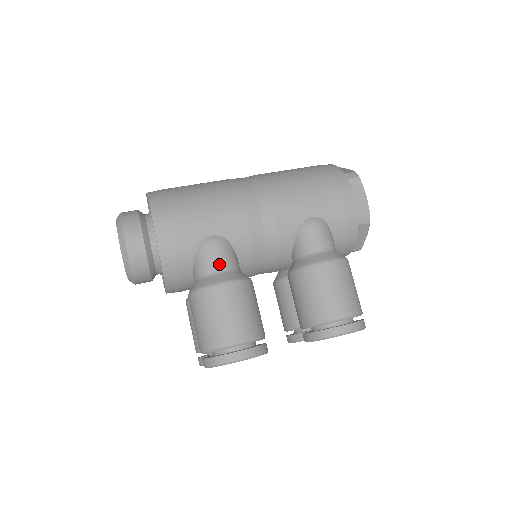
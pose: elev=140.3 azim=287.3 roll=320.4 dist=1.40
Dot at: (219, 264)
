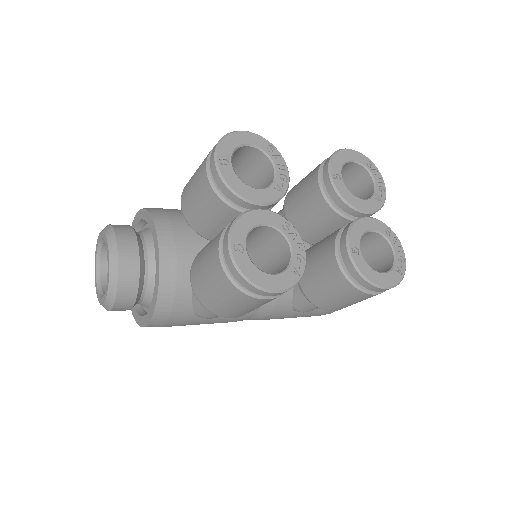
Dot at: occluded
